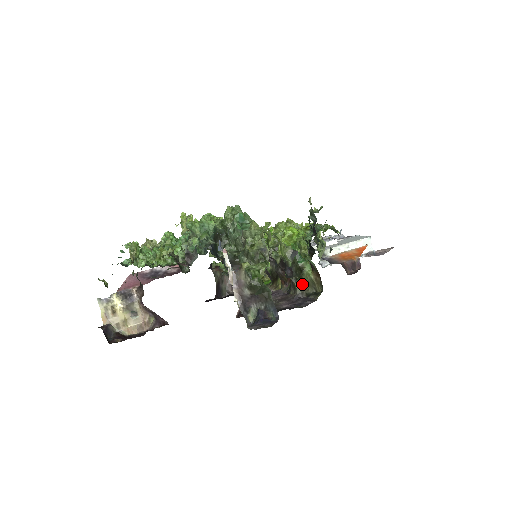
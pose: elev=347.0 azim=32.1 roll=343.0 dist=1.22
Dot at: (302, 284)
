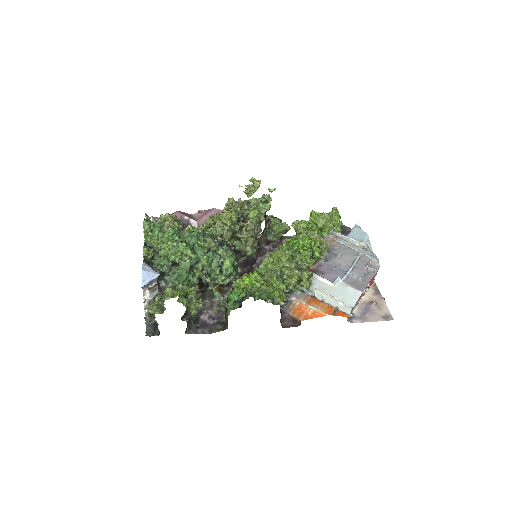
Dot at: (225, 314)
